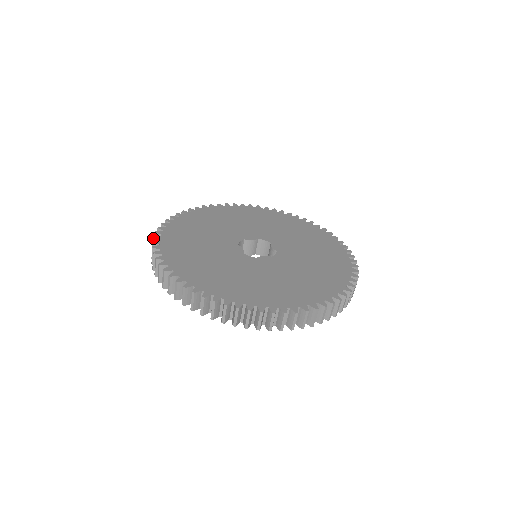
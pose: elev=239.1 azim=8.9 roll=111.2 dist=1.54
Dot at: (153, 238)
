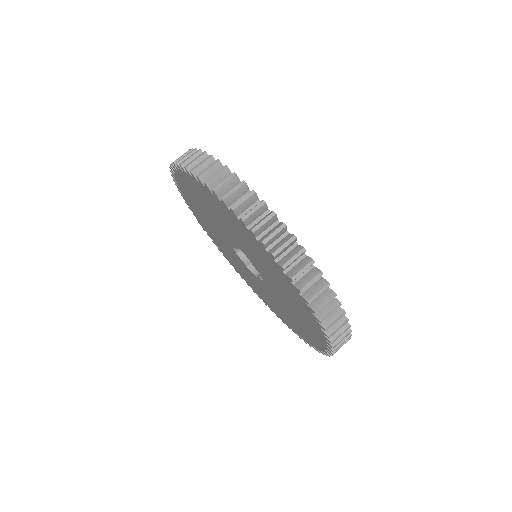
Dot at: occluded
